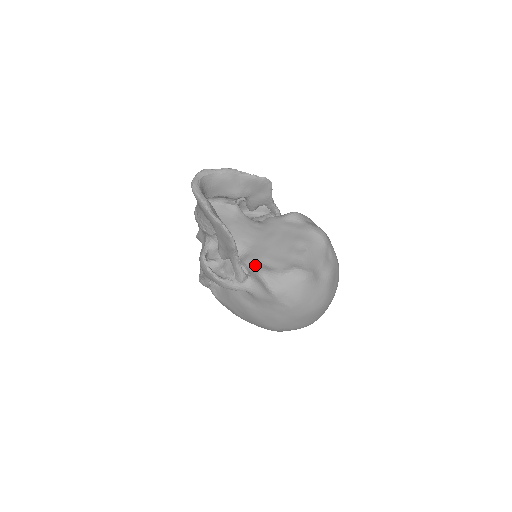
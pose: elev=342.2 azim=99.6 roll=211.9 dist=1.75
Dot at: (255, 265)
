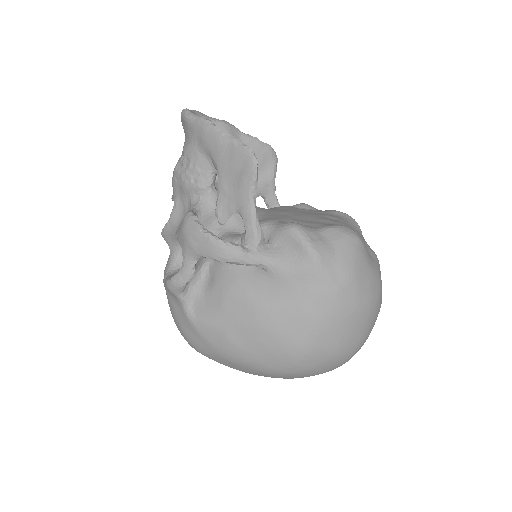
Dot at: (277, 223)
